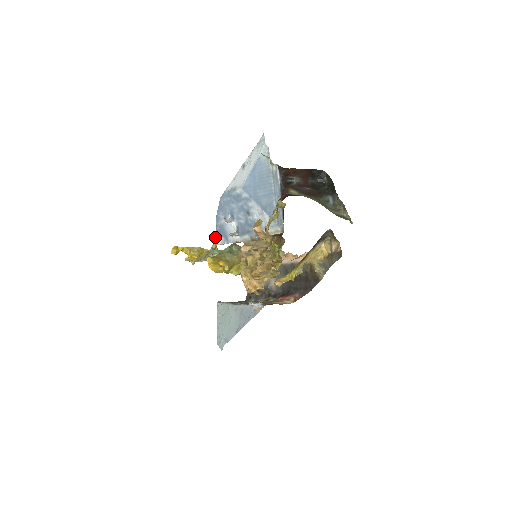
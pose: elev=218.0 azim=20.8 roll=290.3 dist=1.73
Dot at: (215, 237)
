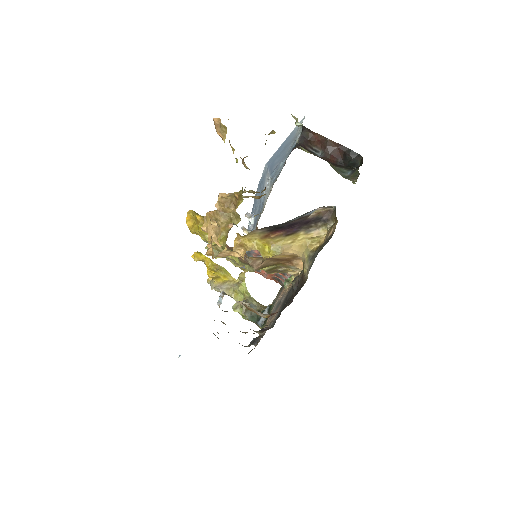
Dot at: occluded
